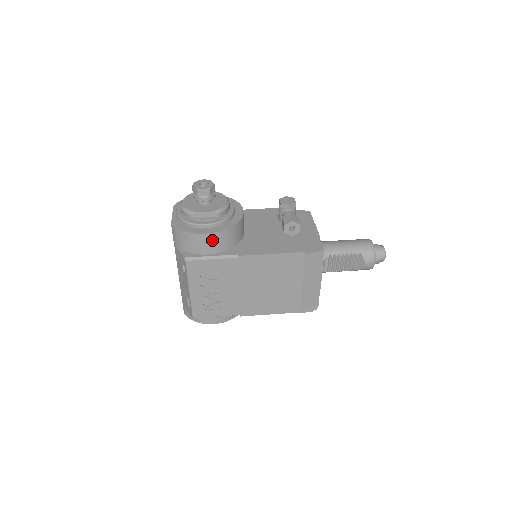
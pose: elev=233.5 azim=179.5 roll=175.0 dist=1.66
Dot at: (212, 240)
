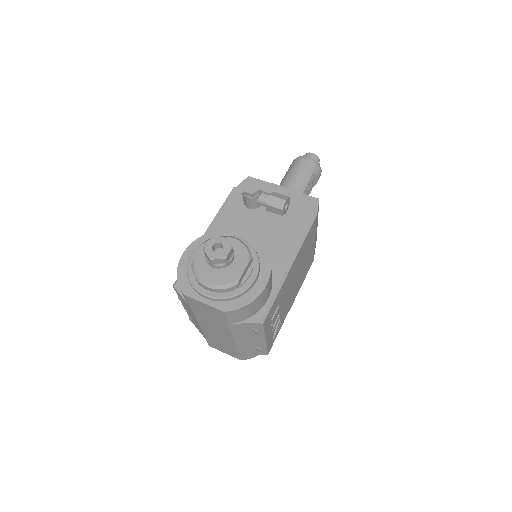
Dot at: (269, 284)
